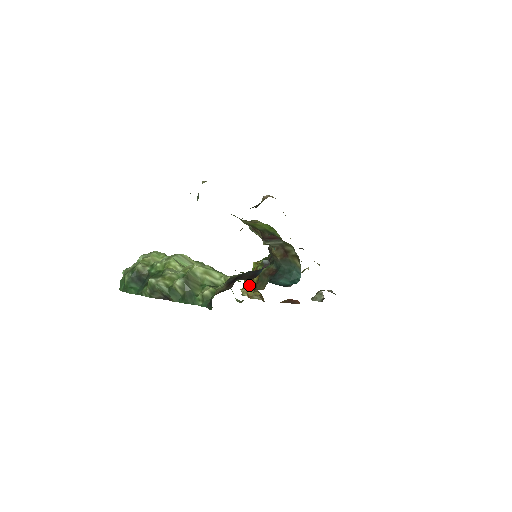
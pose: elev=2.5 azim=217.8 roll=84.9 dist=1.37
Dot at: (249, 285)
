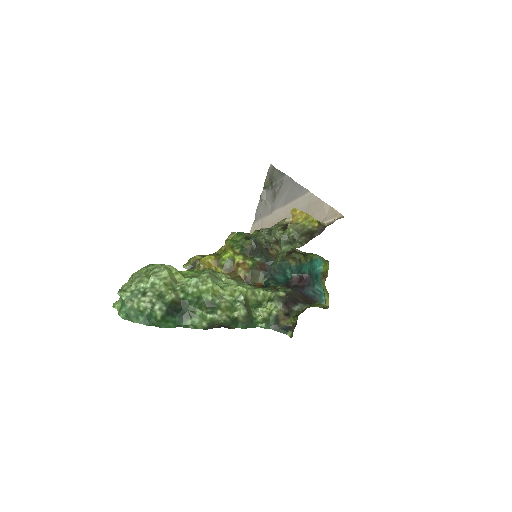
Dot at: (229, 273)
